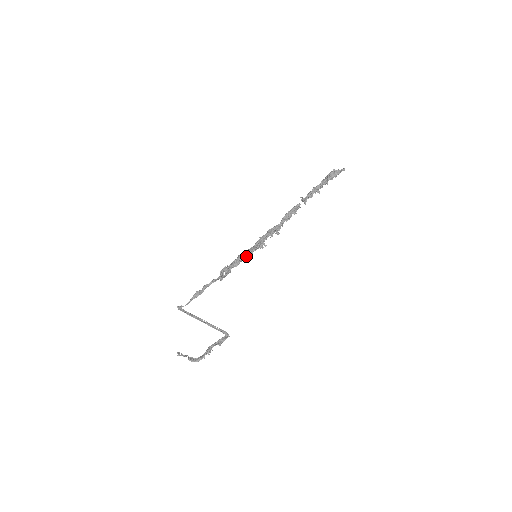
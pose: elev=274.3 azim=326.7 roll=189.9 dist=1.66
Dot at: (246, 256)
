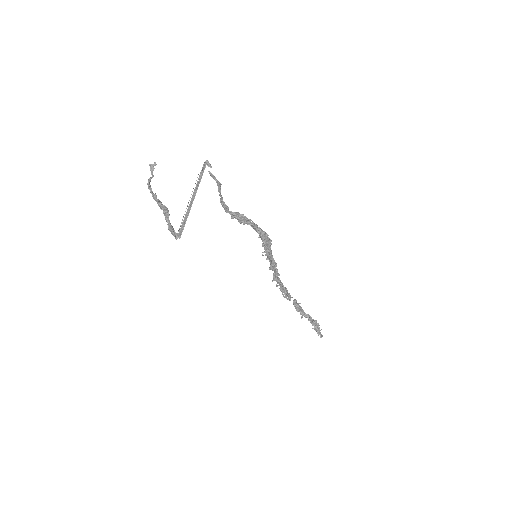
Dot at: (264, 238)
